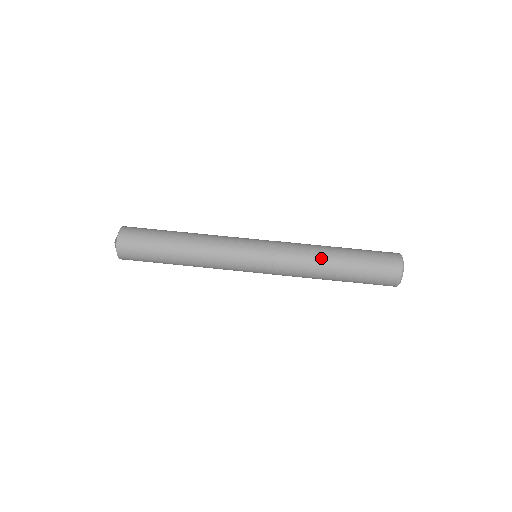
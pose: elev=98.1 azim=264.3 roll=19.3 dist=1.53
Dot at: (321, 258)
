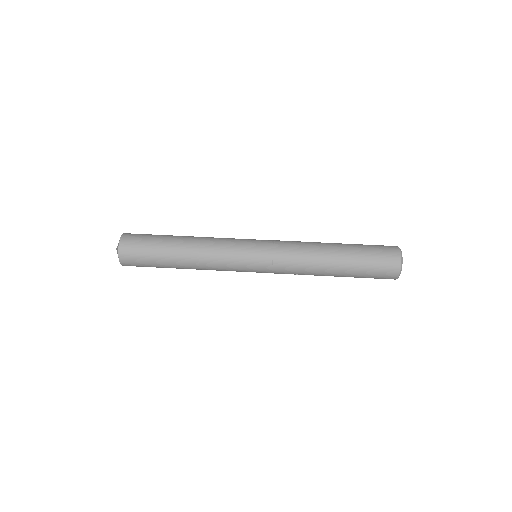
Dot at: (319, 243)
